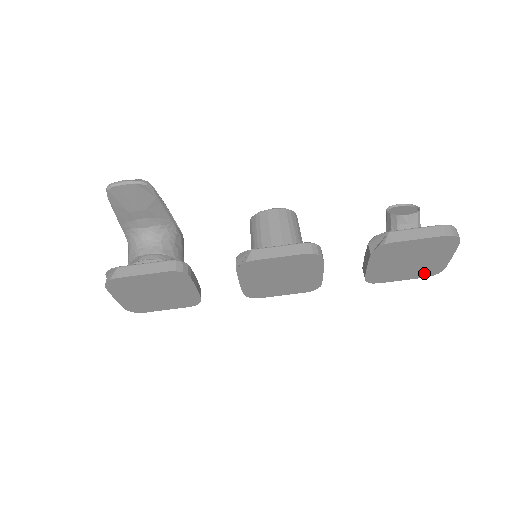
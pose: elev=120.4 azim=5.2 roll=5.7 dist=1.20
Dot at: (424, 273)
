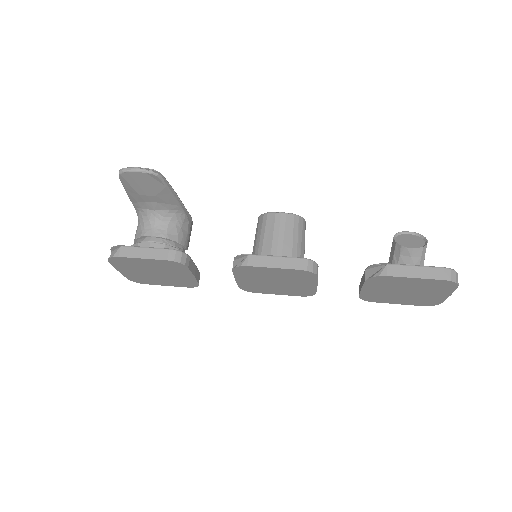
Dot at: (420, 302)
